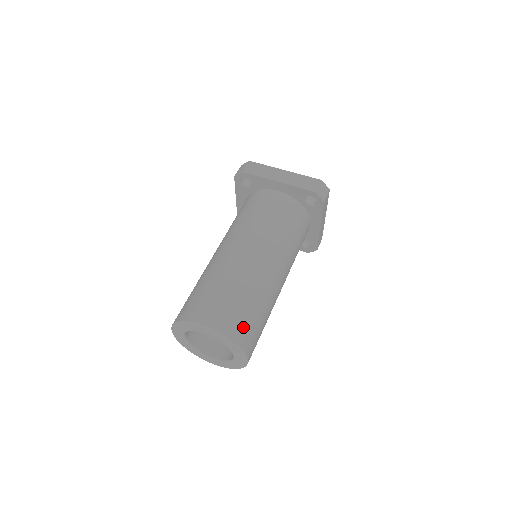
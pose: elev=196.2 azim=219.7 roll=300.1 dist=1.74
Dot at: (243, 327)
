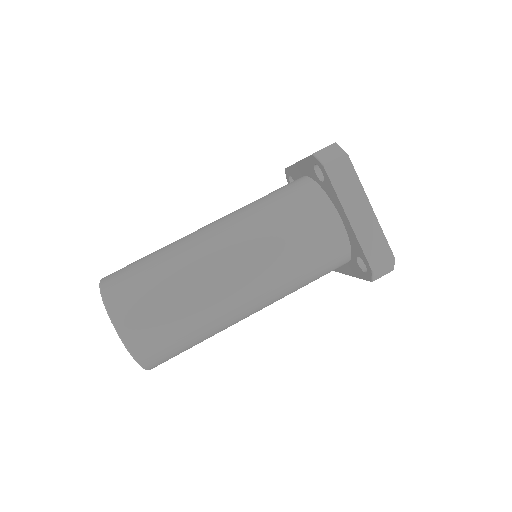
Dot at: (126, 287)
